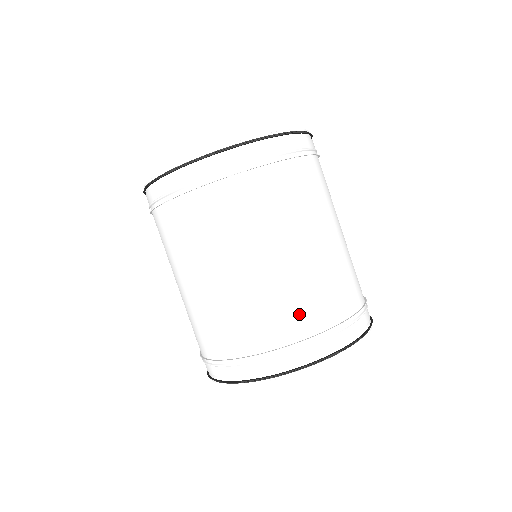
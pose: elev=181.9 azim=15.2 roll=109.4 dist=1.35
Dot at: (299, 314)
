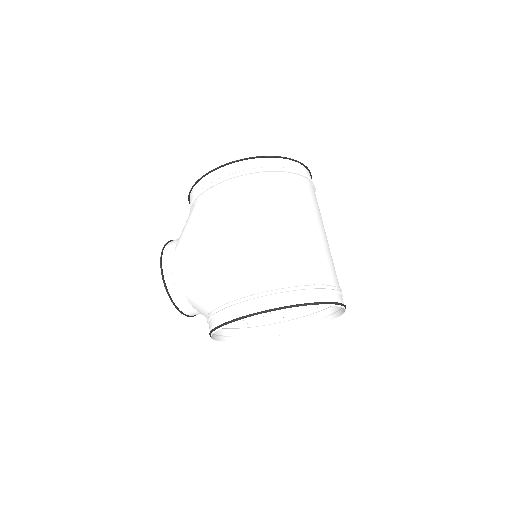
Dot at: (334, 272)
